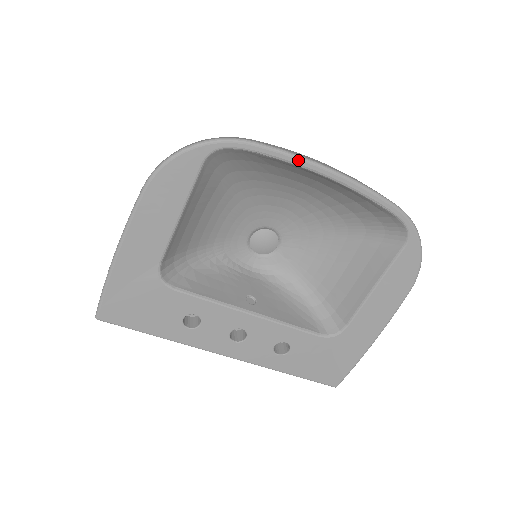
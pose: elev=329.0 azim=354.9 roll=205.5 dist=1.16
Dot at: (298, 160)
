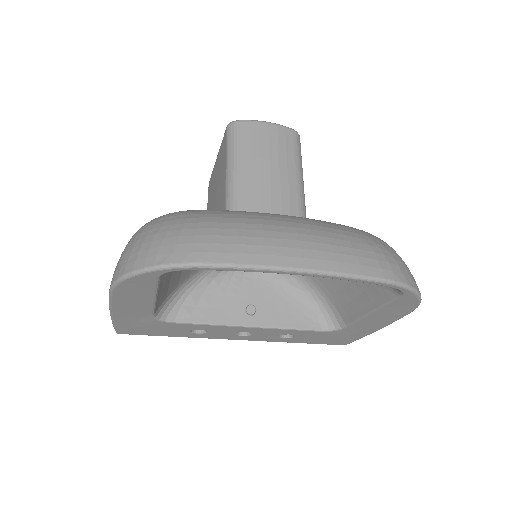
Dot at: (259, 270)
